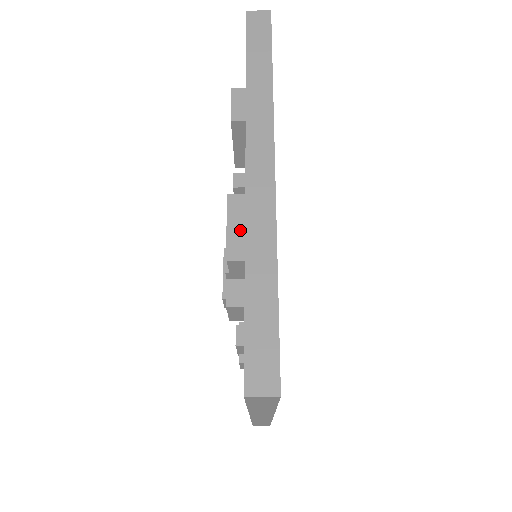
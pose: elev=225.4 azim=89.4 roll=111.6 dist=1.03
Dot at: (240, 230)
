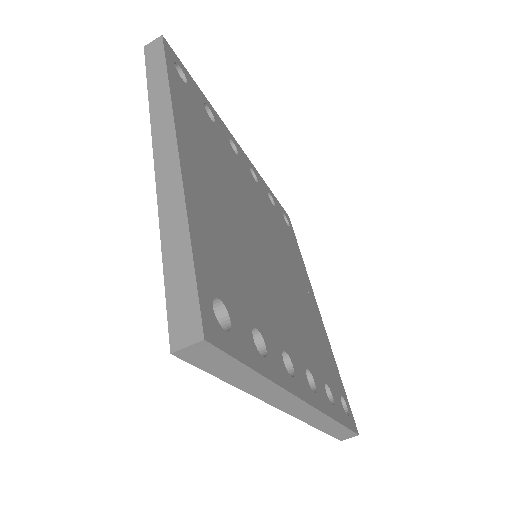
Dot at: occluded
